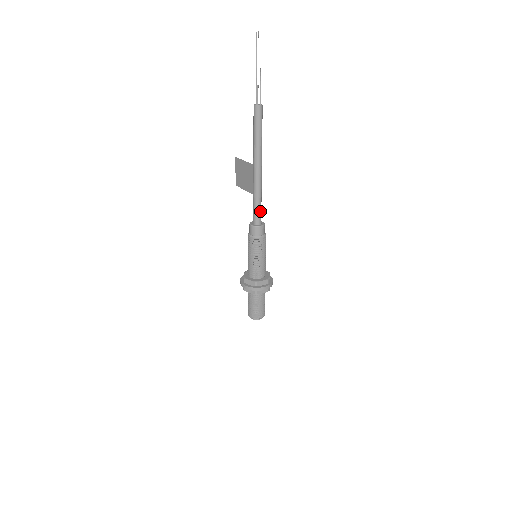
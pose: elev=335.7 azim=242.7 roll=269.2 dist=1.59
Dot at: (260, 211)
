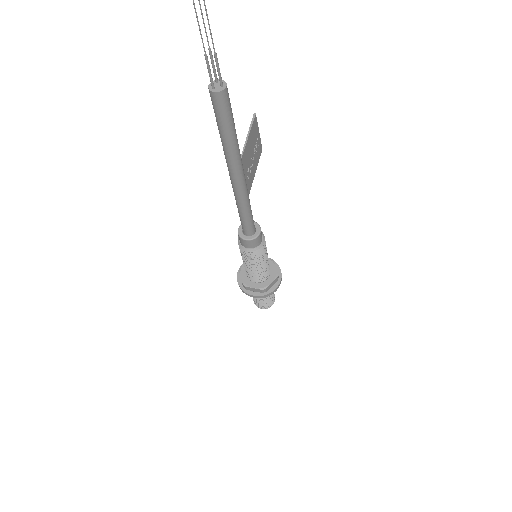
Dot at: (247, 222)
